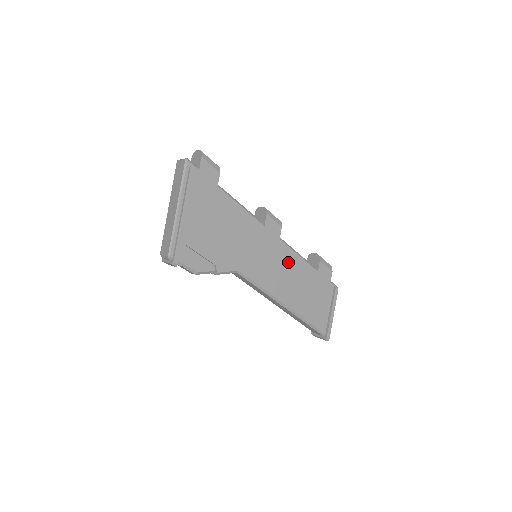
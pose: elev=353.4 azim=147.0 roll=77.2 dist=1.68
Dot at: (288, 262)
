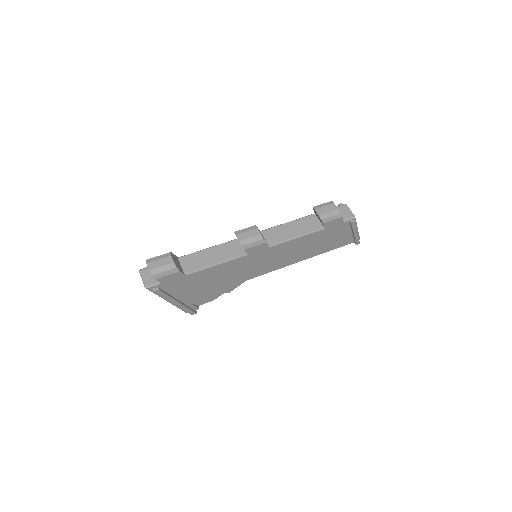
Dot at: (288, 248)
